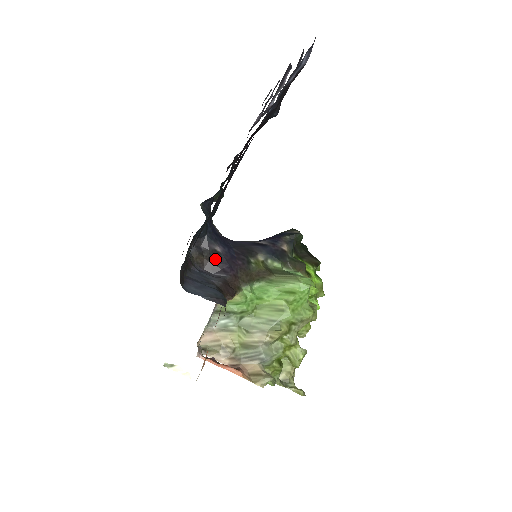
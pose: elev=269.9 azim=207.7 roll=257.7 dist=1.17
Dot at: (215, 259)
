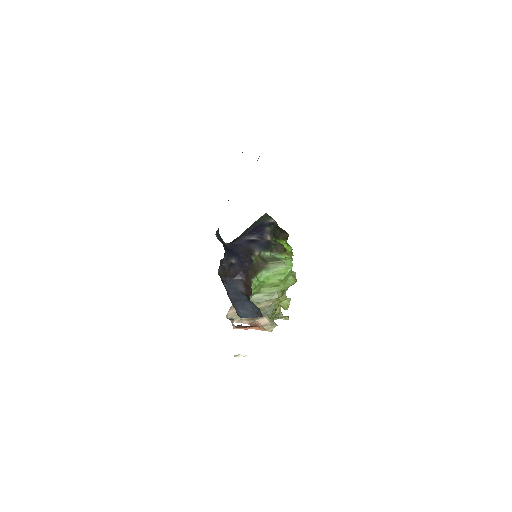
Dot at: (233, 269)
